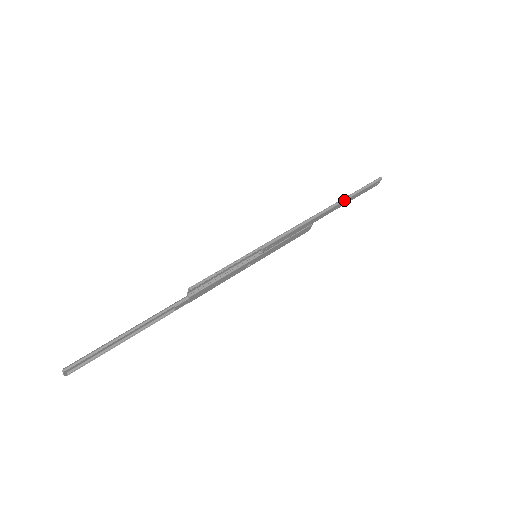
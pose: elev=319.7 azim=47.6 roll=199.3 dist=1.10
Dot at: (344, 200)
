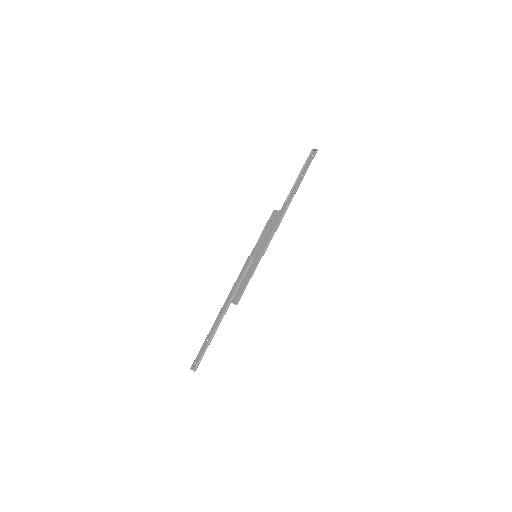
Dot at: (298, 187)
